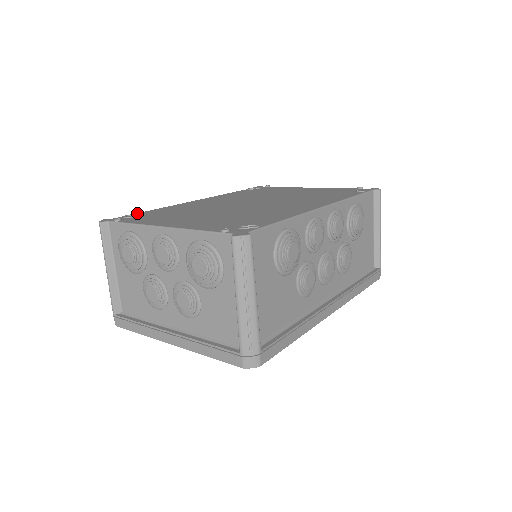
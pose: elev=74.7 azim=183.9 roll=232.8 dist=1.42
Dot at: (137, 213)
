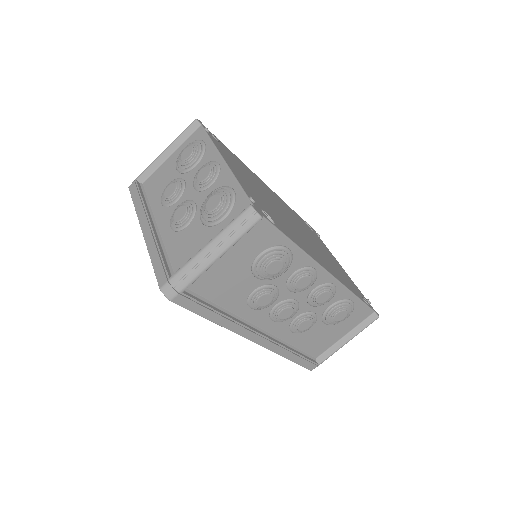
Dot at: occluded
